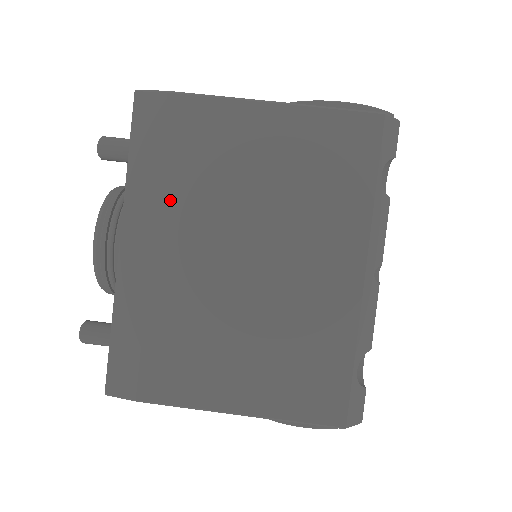
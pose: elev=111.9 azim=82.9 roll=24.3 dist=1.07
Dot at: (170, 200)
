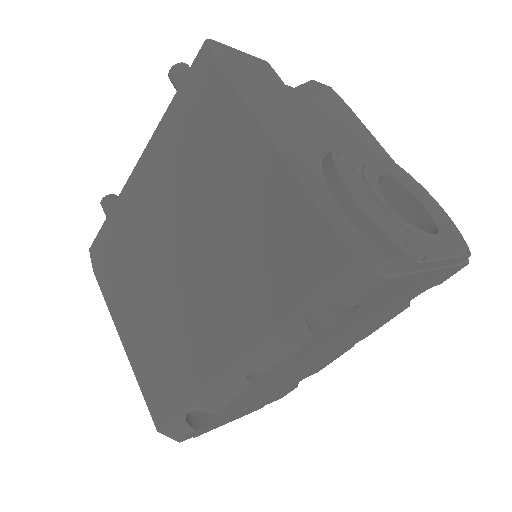
Dot at: (170, 161)
